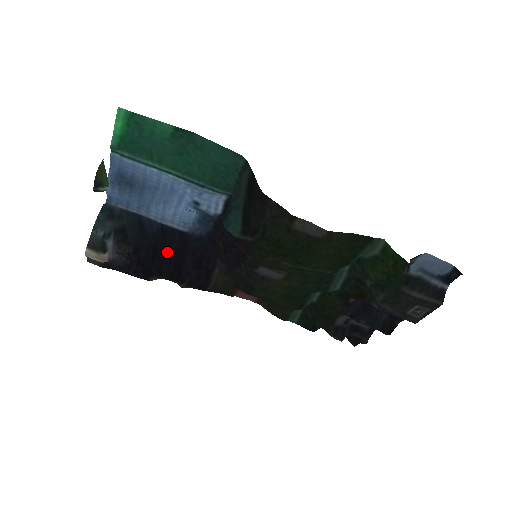
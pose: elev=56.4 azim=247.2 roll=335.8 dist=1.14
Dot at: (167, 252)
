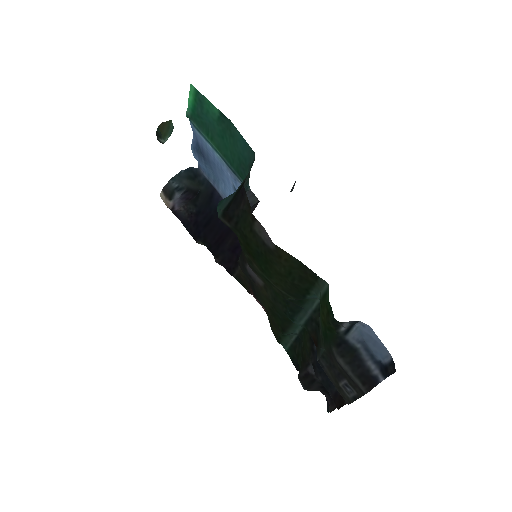
Dot at: (218, 226)
